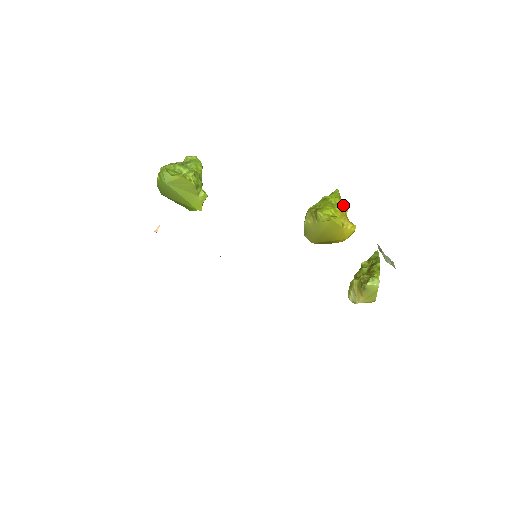
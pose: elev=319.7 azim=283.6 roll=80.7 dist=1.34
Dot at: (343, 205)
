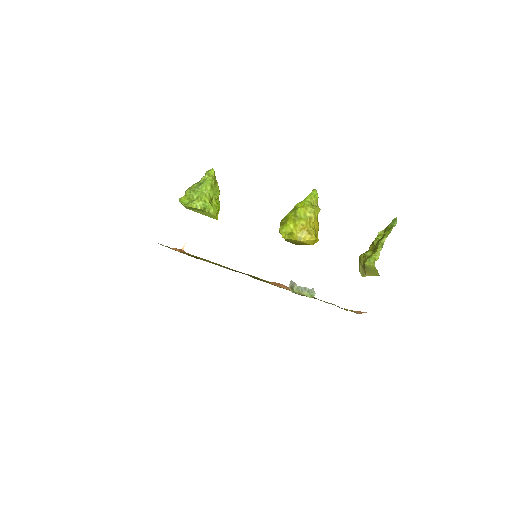
Dot at: (308, 214)
